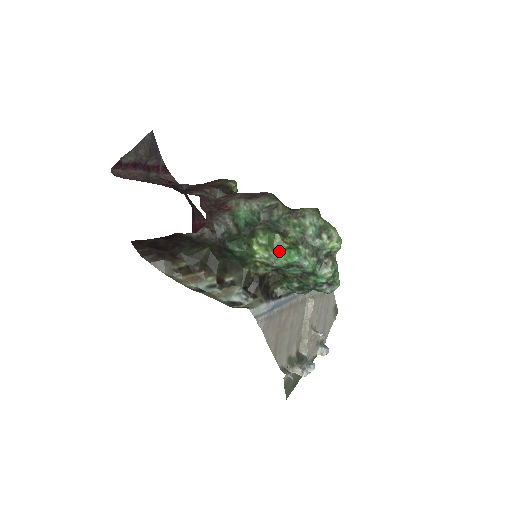
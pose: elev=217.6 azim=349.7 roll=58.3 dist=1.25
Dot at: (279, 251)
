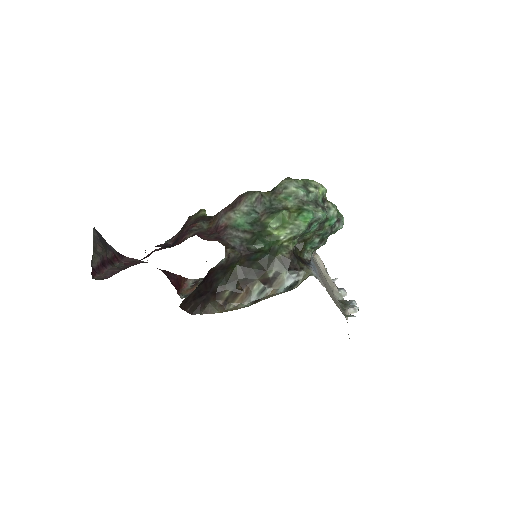
Dot at: (295, 221)
